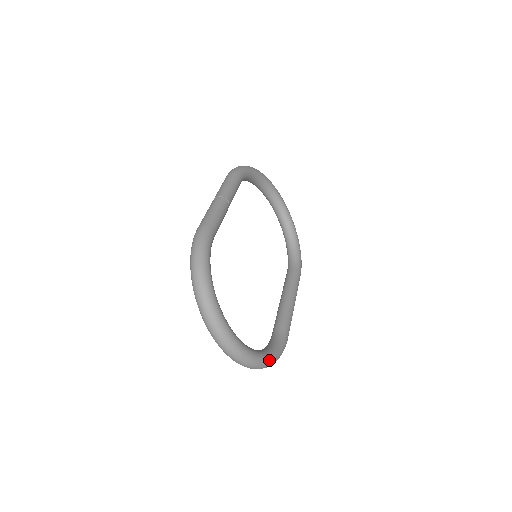
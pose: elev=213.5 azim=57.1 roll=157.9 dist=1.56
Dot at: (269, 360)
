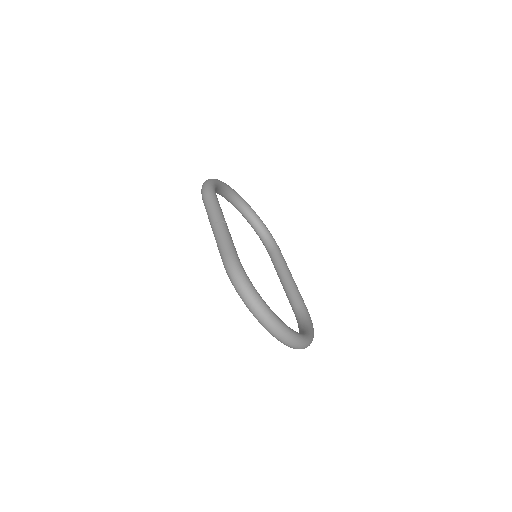
Dot at: (313, 334)
